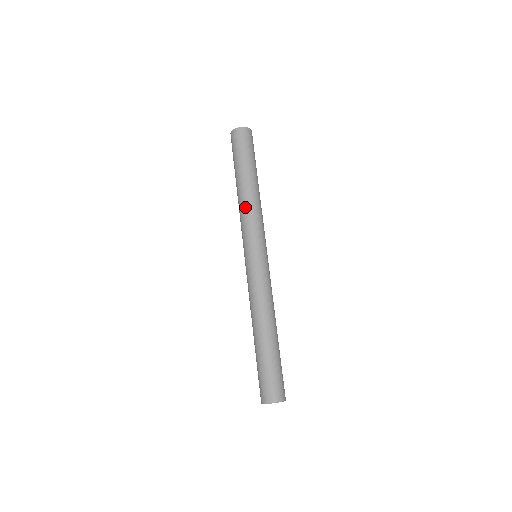
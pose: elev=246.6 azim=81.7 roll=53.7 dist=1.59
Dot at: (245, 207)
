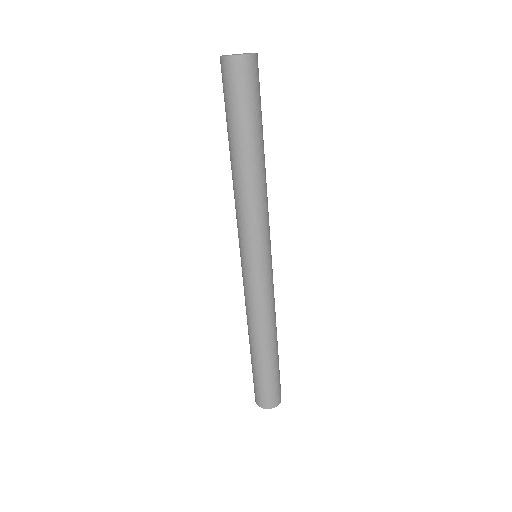
Dot at: (244, 198)
